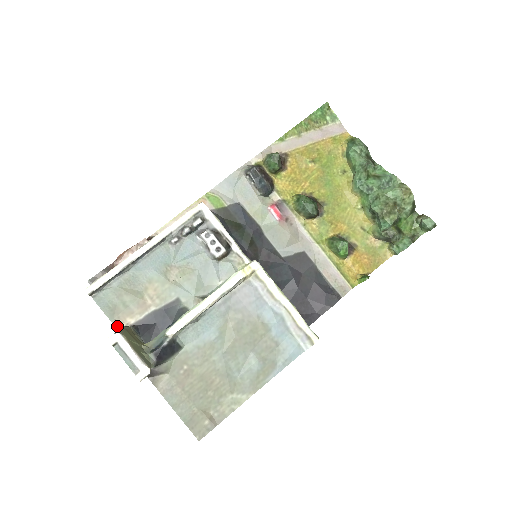
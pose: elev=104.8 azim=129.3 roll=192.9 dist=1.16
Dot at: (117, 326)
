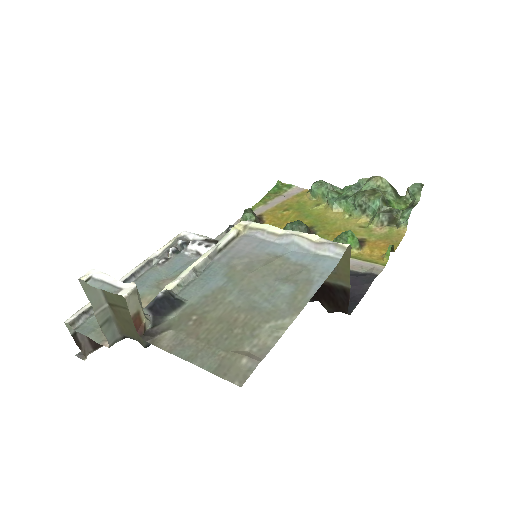
Dot at: (106, 344)
